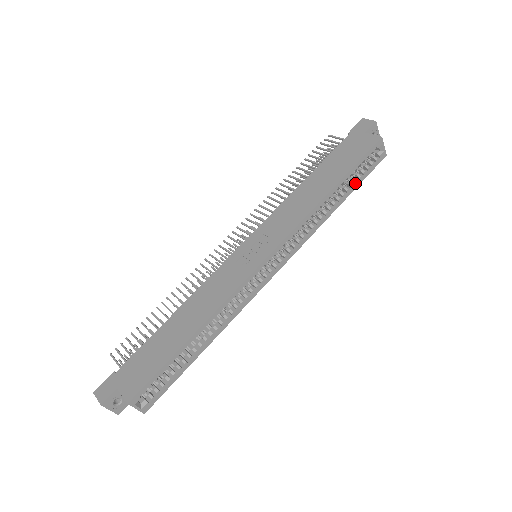
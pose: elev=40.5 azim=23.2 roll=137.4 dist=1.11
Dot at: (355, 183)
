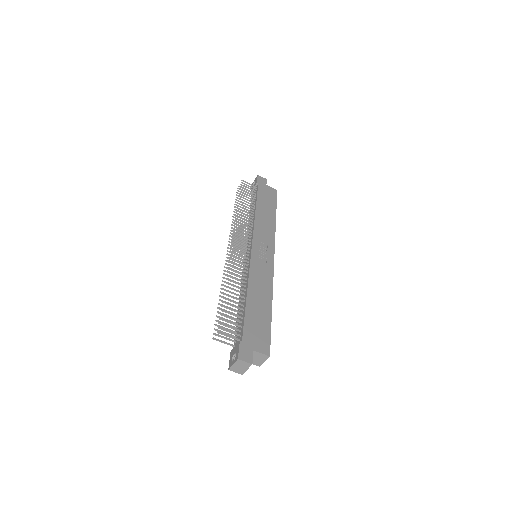
Dot at: occluded
